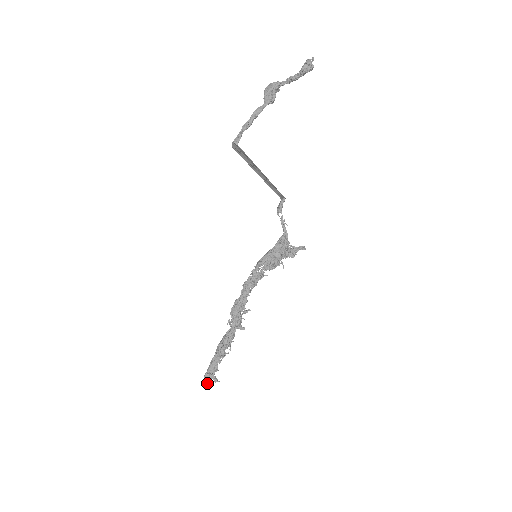
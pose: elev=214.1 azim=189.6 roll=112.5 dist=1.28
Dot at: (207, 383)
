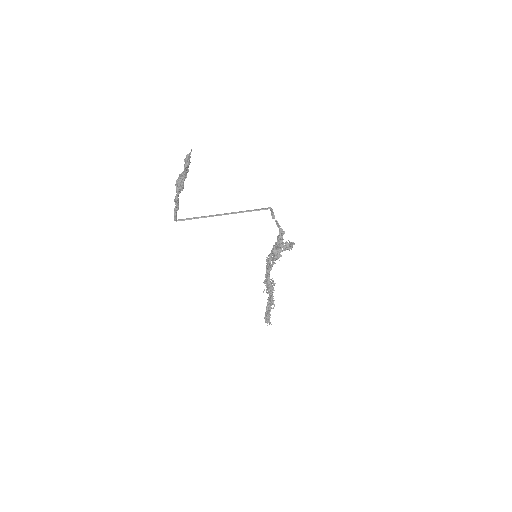
Dot at: (267, 323)
